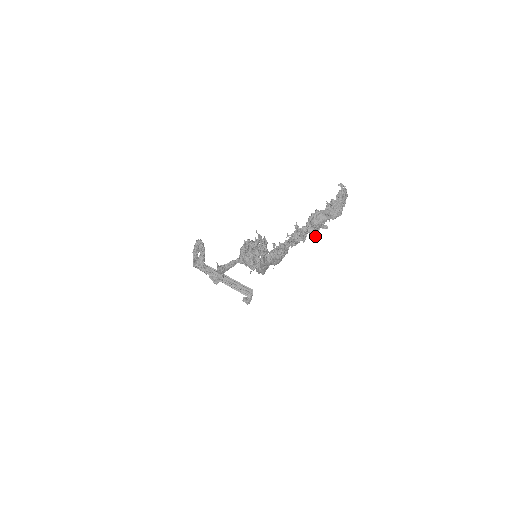
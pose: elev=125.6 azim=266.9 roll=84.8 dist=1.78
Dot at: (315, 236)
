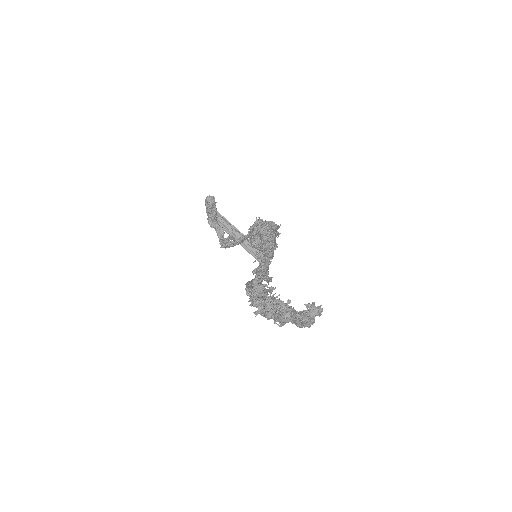
Dot at: (281, 326)
